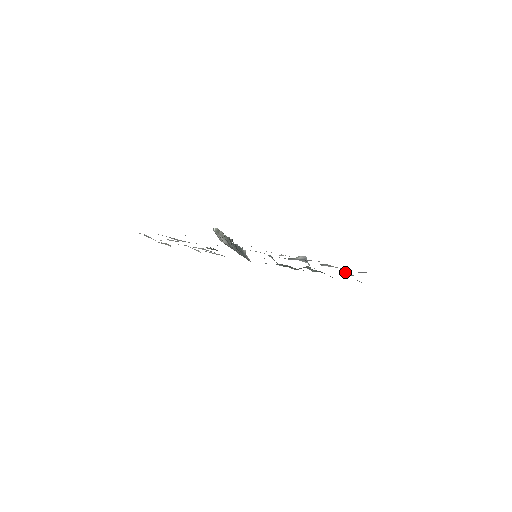
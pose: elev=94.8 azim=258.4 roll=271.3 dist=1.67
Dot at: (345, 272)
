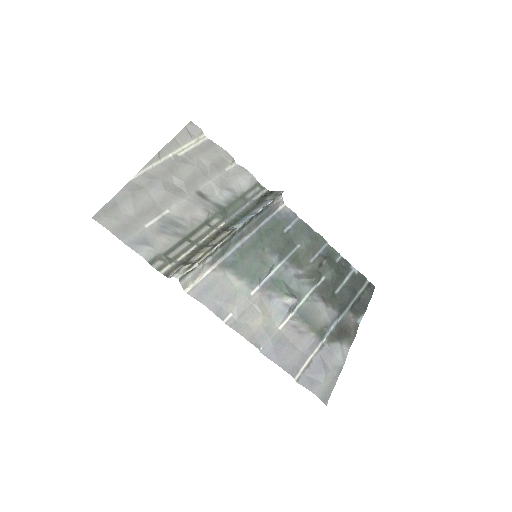
Dot at: (320, 340)
